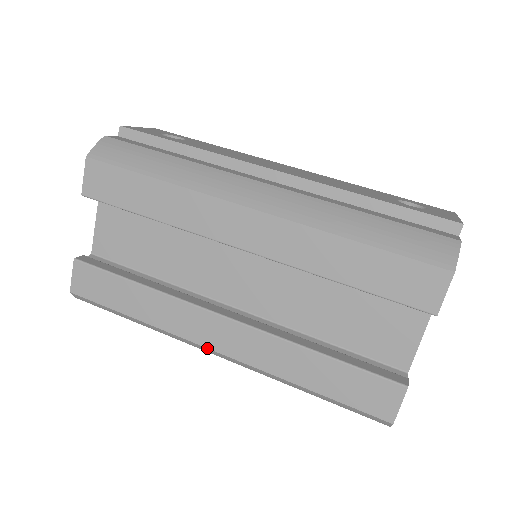
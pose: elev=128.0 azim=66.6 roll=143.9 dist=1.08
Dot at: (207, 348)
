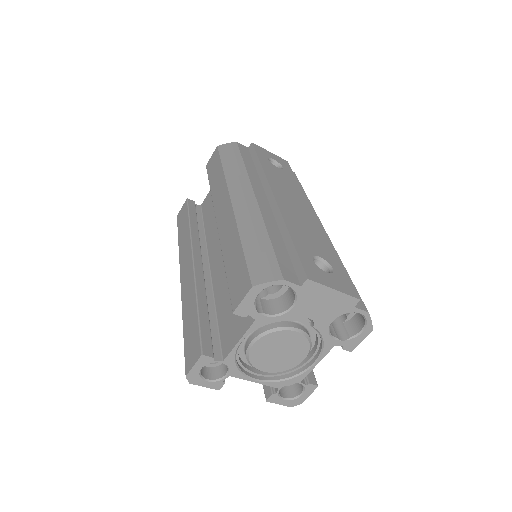
Dot at: (180, 275)
